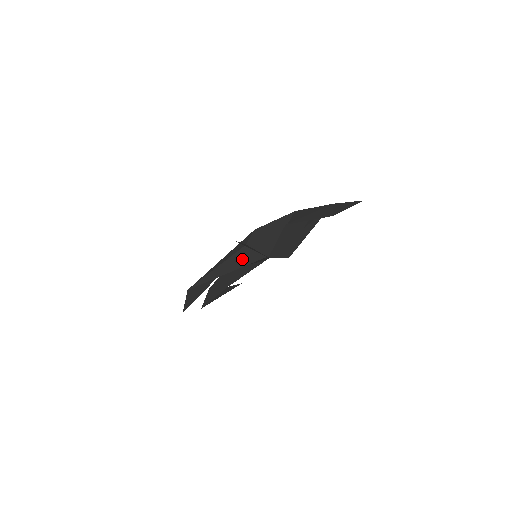
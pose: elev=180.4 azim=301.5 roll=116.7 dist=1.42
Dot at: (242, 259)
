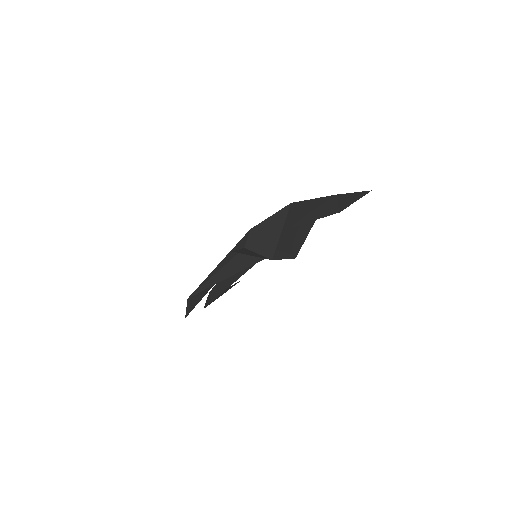
Dot at: (242, 262)
